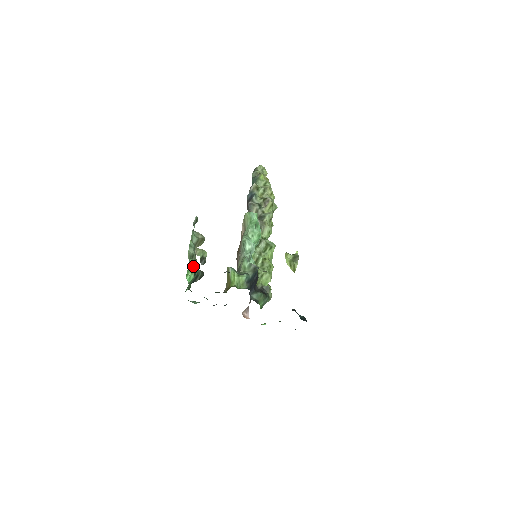
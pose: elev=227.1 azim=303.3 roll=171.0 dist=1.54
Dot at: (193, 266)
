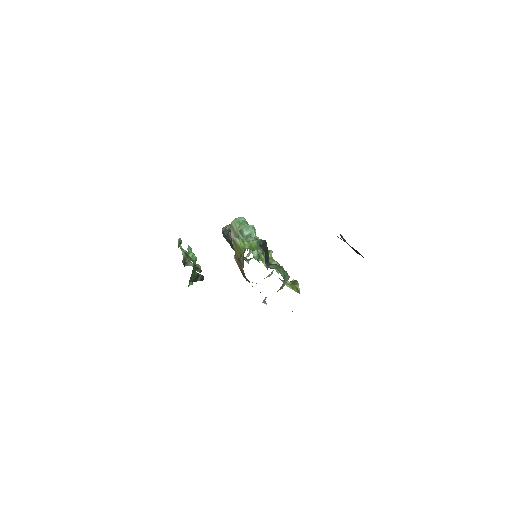
Dot at: occluded
